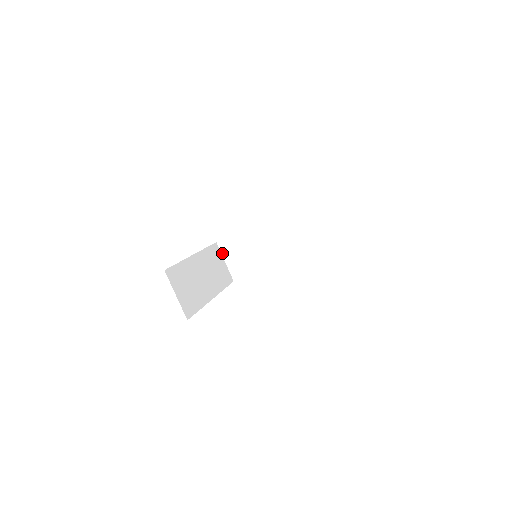
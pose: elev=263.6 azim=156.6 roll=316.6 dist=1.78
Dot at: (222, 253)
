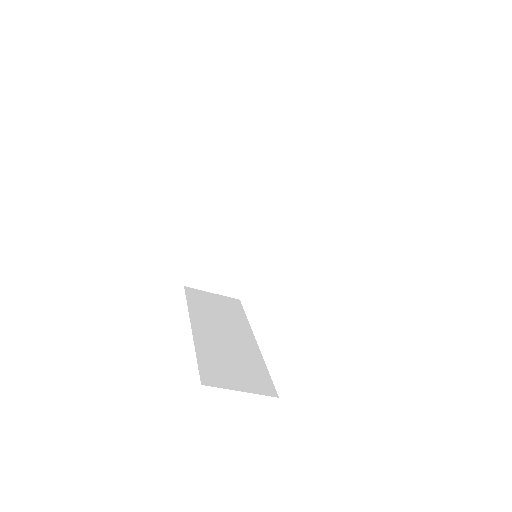
Dot at: (255, 146)
